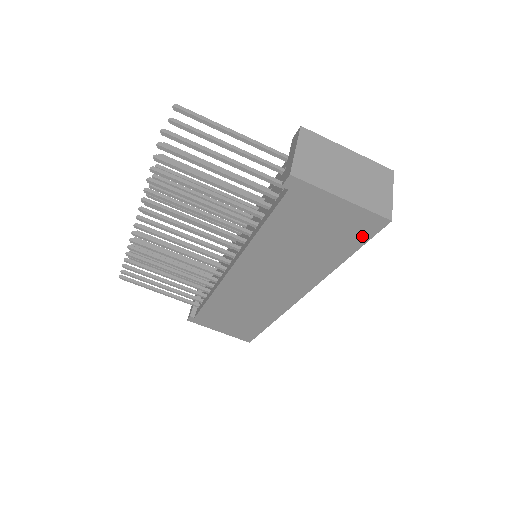
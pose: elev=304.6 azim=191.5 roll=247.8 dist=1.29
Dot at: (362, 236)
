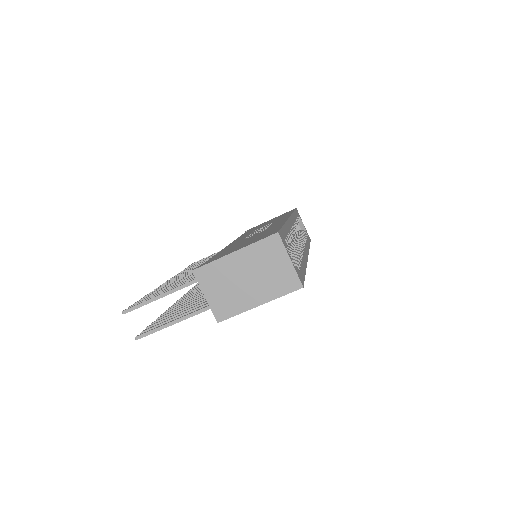
Dot at: occluded
